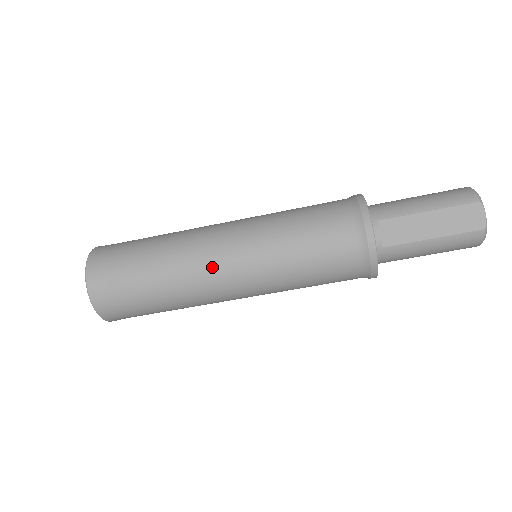
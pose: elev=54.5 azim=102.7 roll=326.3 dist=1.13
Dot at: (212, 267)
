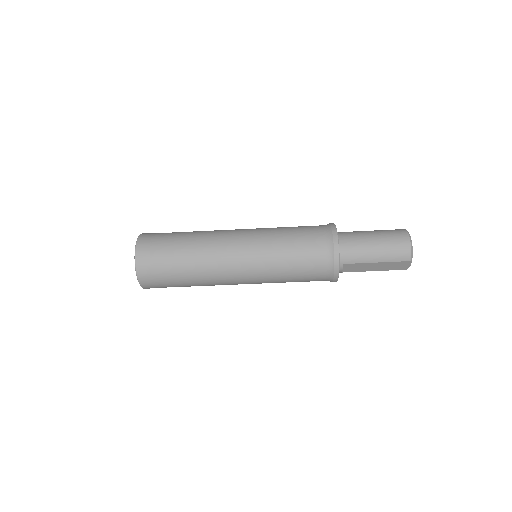
Dot at: (230, 282)
